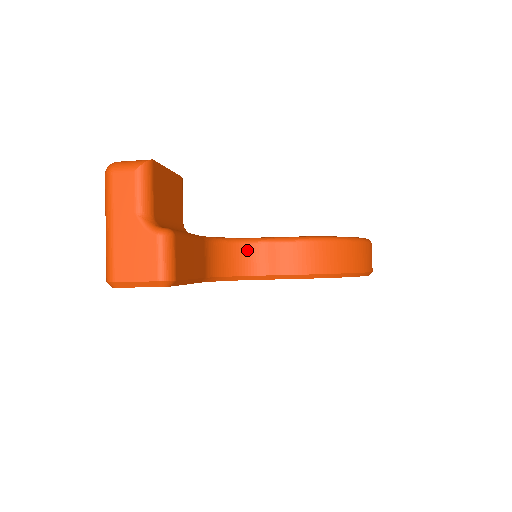
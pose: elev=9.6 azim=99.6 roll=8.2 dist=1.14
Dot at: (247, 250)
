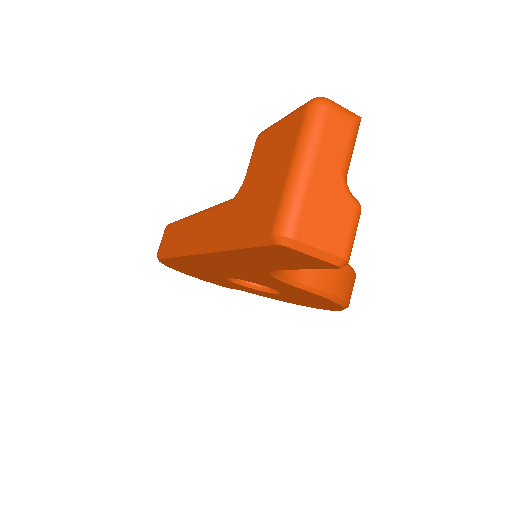
Dot at: occluded
